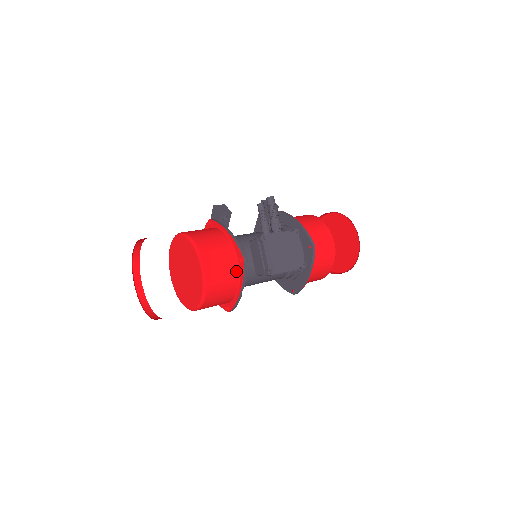
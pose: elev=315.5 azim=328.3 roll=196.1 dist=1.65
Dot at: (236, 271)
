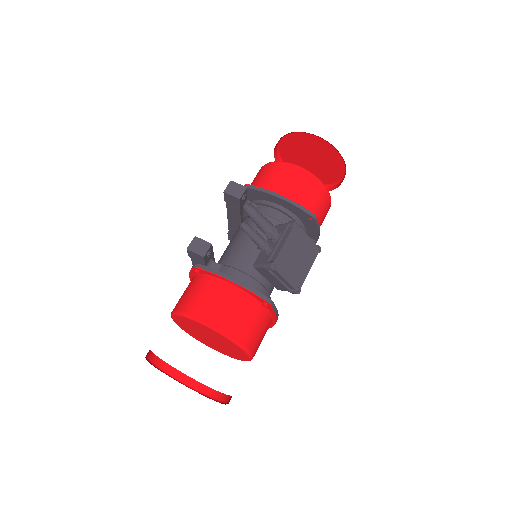
Dot at: (265, 313)
